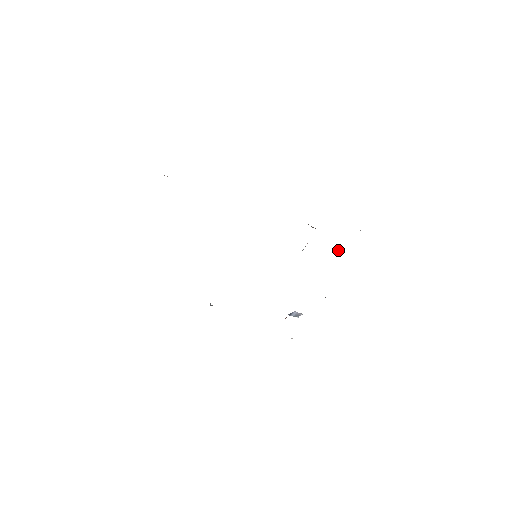
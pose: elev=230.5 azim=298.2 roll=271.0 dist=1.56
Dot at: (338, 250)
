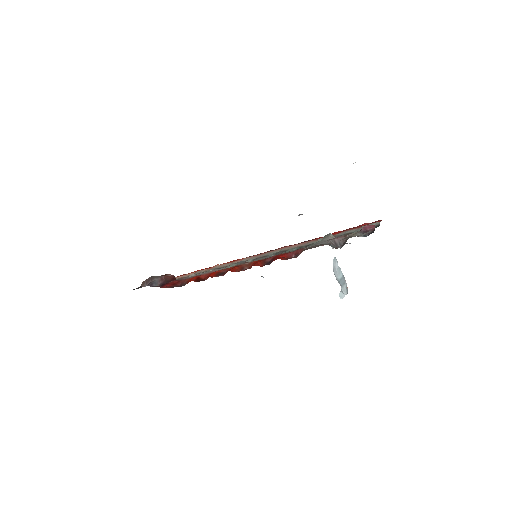
Dot at: occluded
